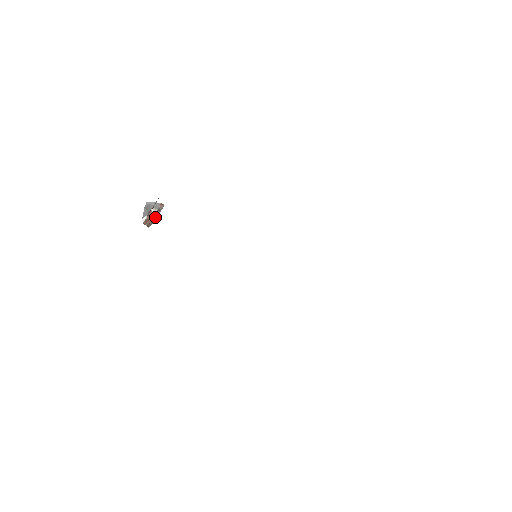
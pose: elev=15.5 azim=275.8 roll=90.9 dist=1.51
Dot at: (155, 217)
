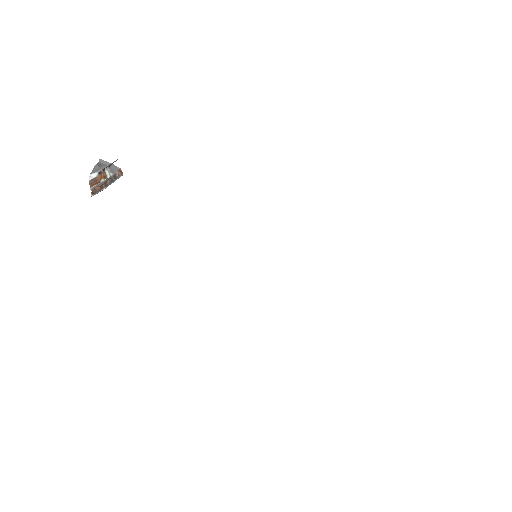
Dot at: (106, 184)
